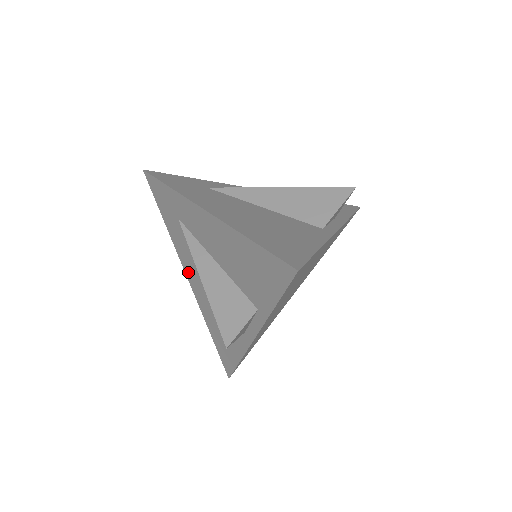
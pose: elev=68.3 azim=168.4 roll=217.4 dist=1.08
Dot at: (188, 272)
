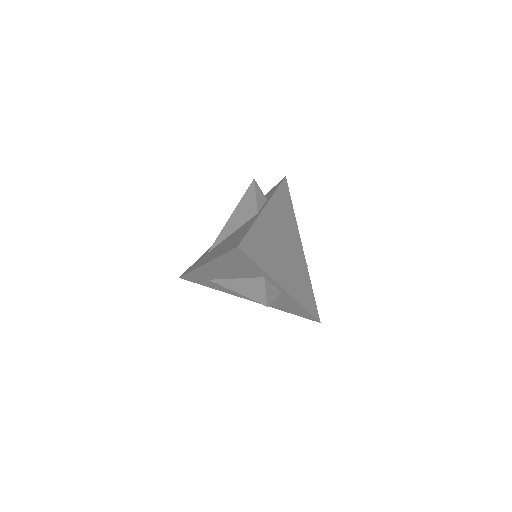
Dot at: (244, 297)
